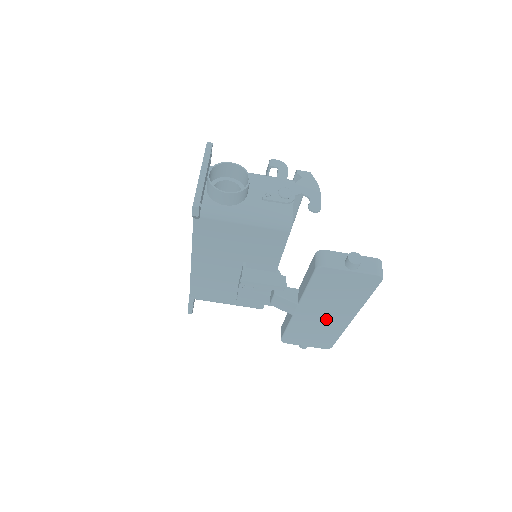
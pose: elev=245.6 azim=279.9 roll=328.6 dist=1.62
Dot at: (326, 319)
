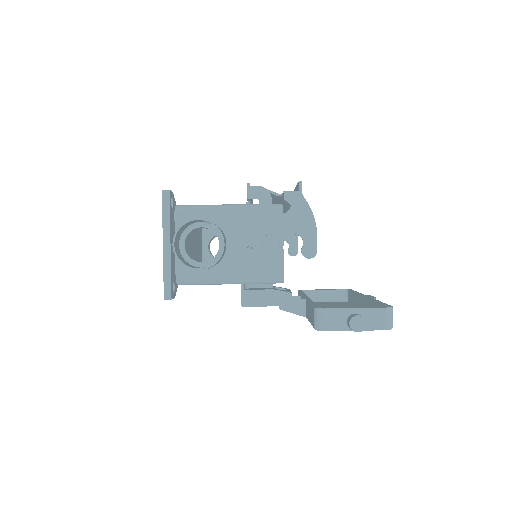
Dot at: occluded
